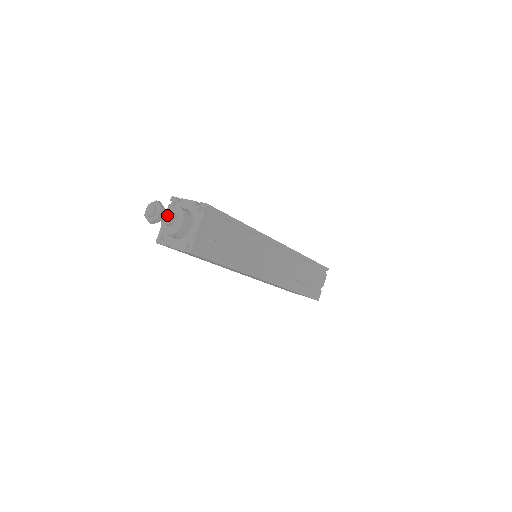
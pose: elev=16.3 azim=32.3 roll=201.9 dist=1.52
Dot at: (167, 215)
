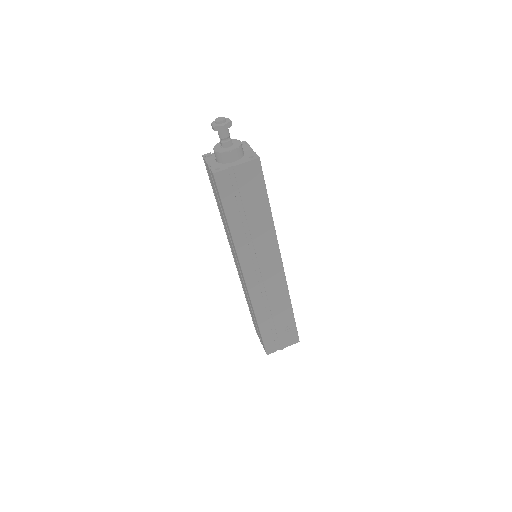
Dot at: (228, 132)
